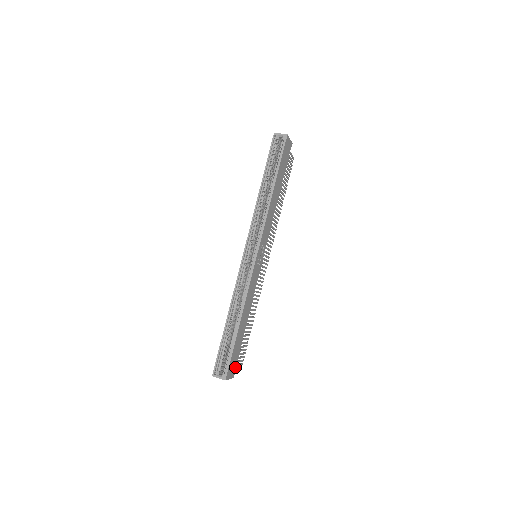
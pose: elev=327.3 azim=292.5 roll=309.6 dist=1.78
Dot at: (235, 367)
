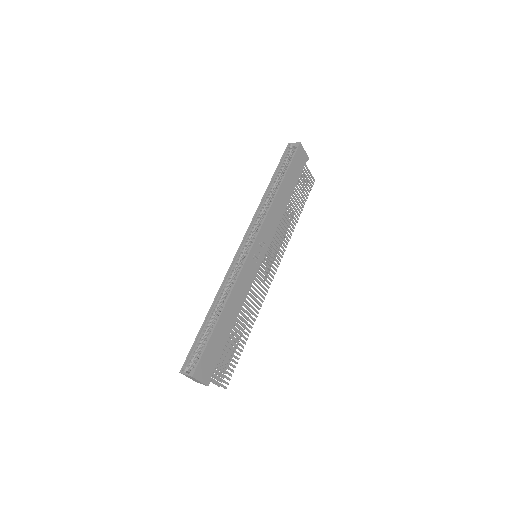
Dot at: (211, 372)
